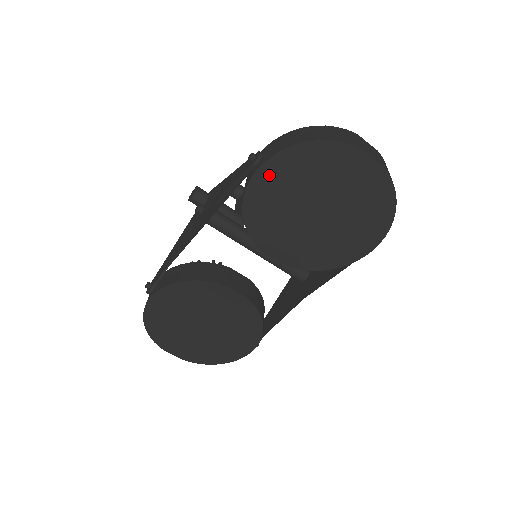
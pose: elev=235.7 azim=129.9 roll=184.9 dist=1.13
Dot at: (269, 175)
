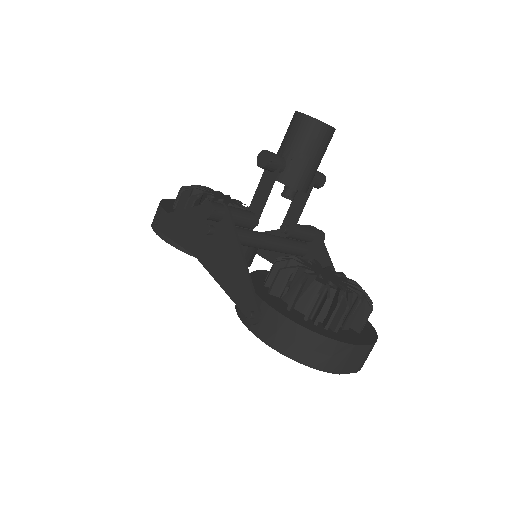
Dot at: occluded
